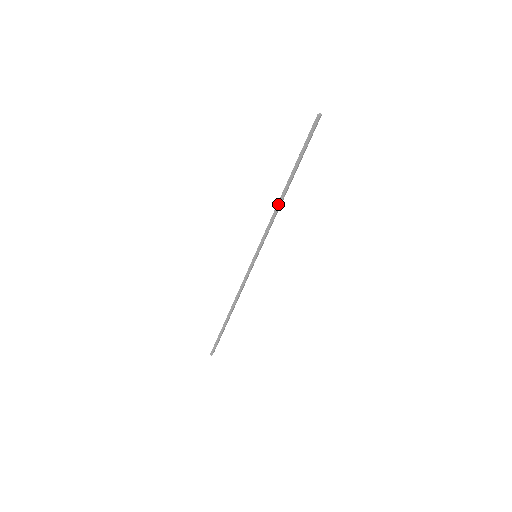
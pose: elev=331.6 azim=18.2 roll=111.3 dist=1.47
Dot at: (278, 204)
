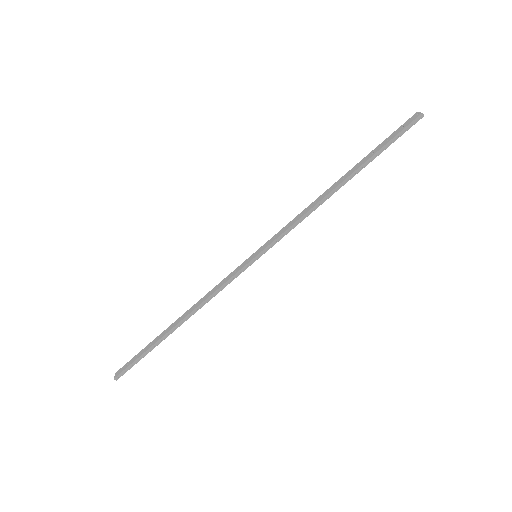
Dot at: (323, 199)
